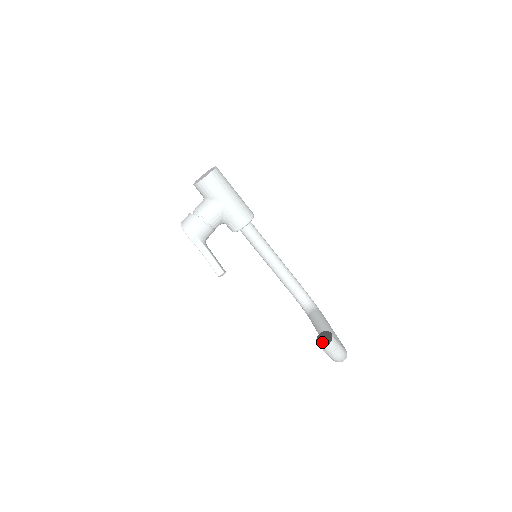
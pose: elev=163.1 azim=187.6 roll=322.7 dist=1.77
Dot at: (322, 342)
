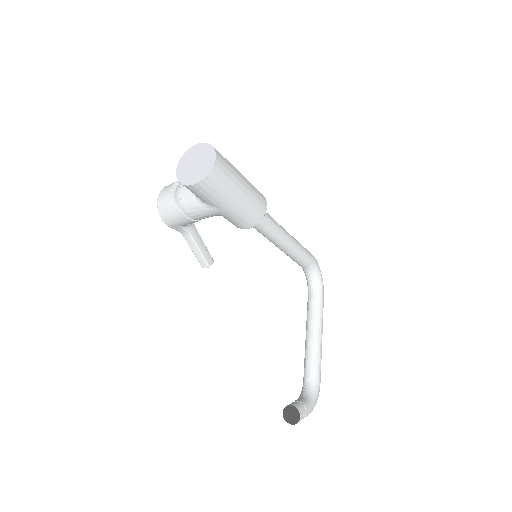
Dot at: (287, 417)
